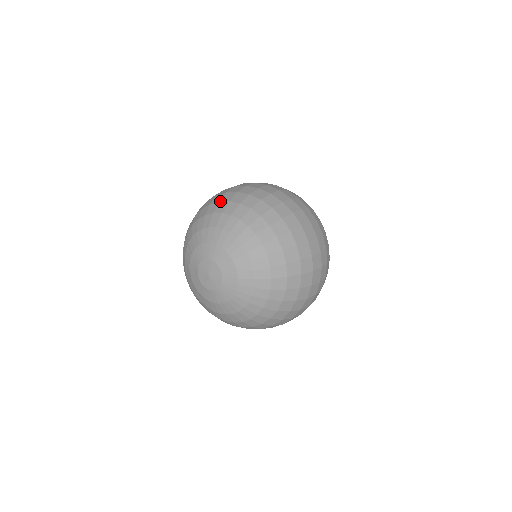
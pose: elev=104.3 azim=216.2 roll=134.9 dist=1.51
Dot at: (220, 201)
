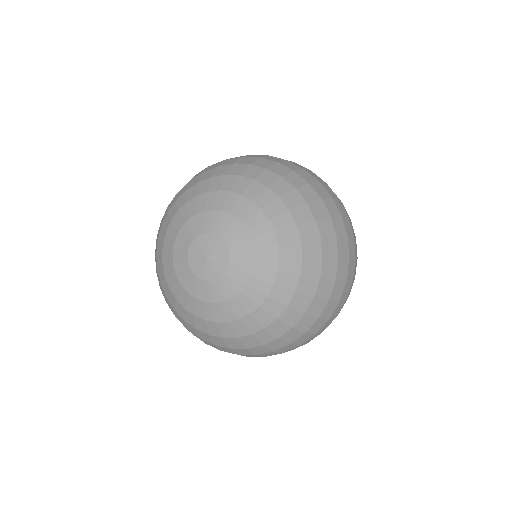
Dot at: occluded
